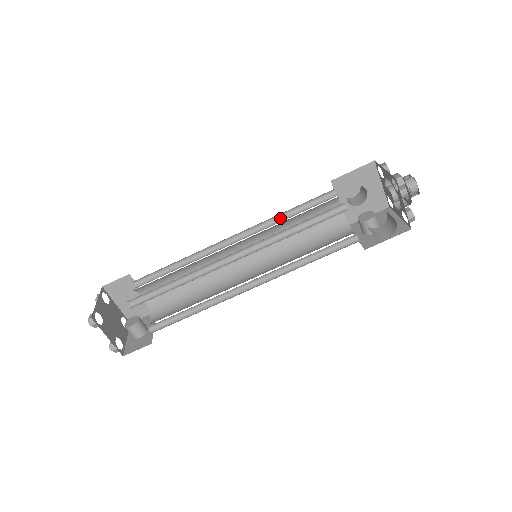
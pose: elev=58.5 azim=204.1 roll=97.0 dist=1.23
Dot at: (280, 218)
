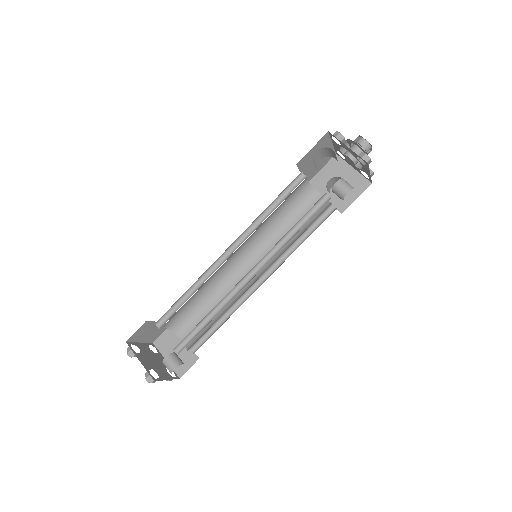
Dot at: occluded
